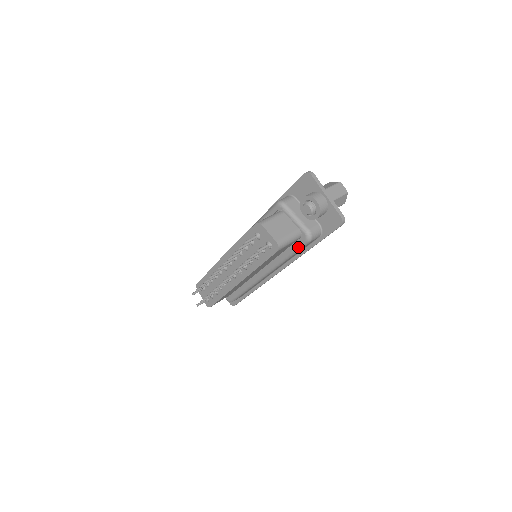
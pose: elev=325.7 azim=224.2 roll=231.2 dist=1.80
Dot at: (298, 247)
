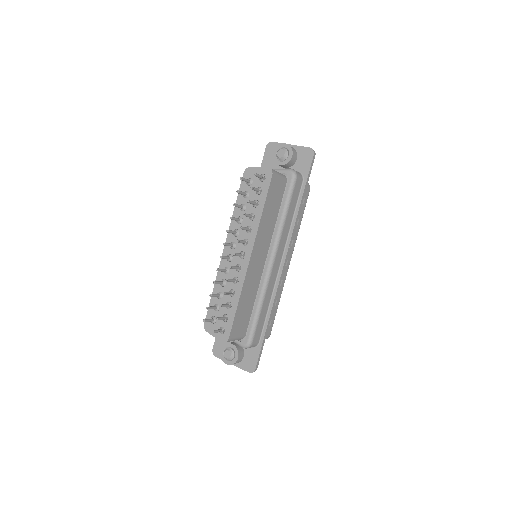
Dot at: (289, 190)
